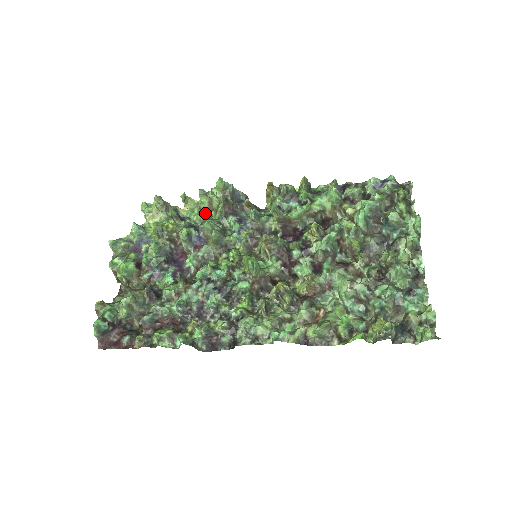
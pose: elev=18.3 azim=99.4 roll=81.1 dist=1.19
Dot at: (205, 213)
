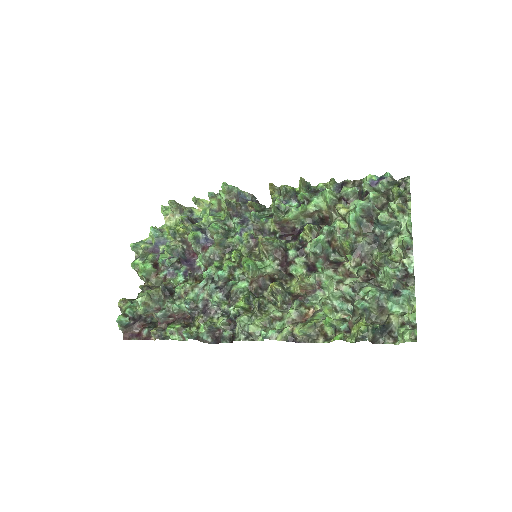
Dot at: (215, 214)
